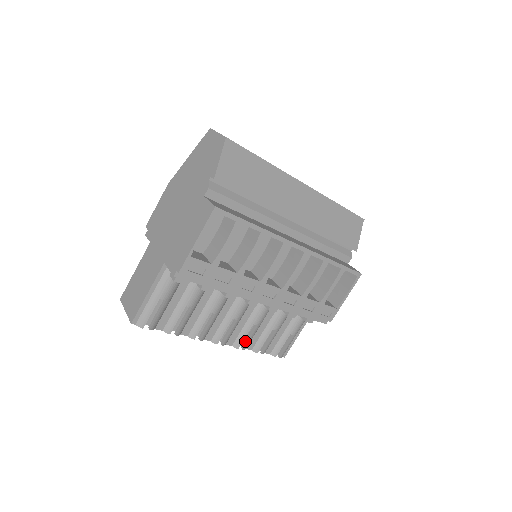
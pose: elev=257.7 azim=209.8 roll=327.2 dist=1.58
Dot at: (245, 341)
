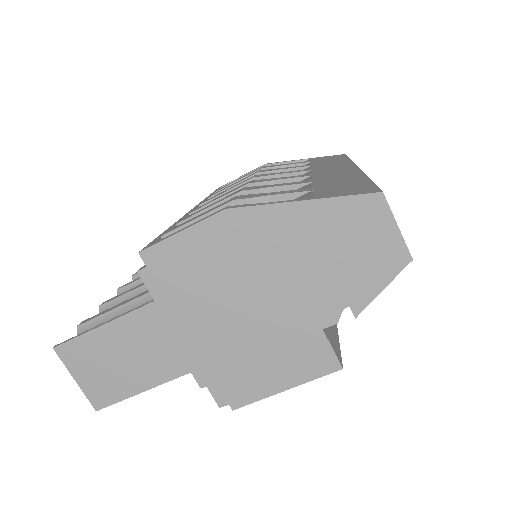
Dot at: occluded
